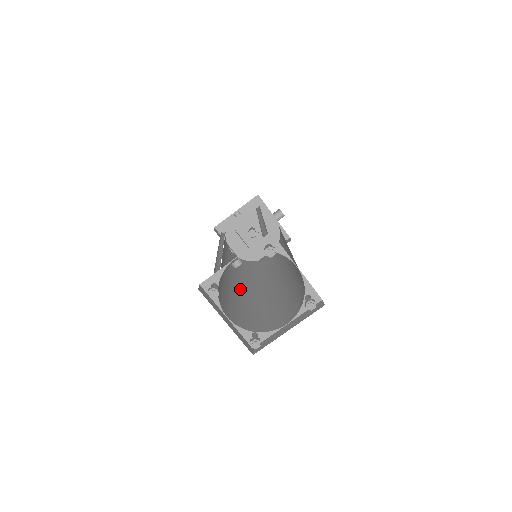
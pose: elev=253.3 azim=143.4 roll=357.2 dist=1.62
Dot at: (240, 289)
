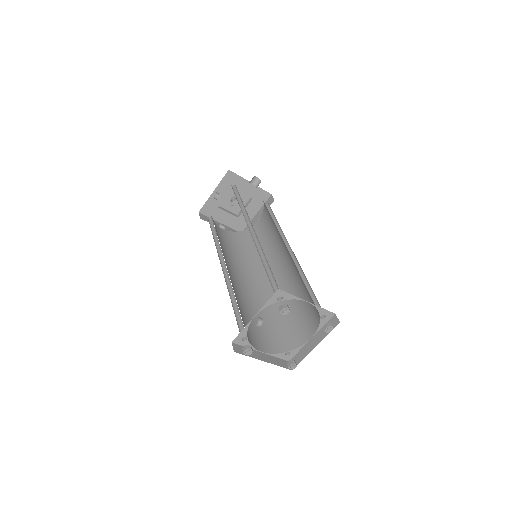
Dot at: (253, 290)
